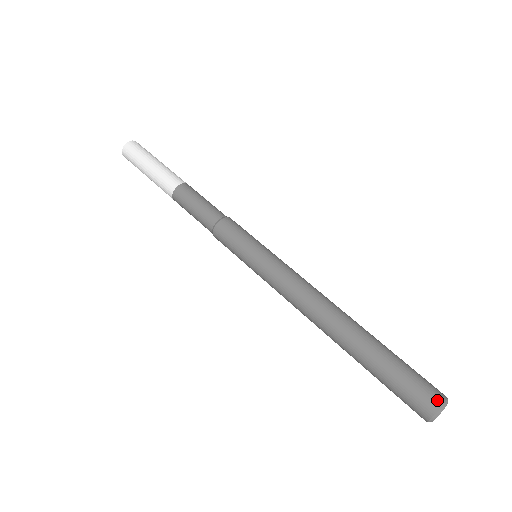
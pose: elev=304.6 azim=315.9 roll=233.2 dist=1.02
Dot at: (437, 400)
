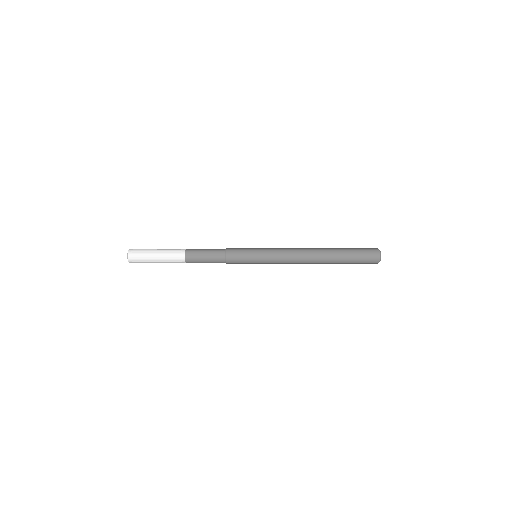
Dot at: occluded
